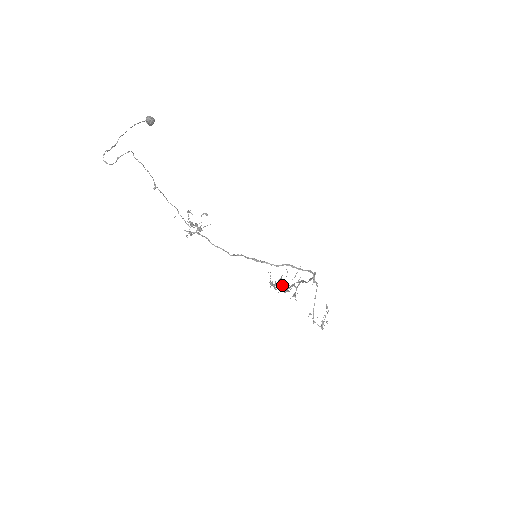
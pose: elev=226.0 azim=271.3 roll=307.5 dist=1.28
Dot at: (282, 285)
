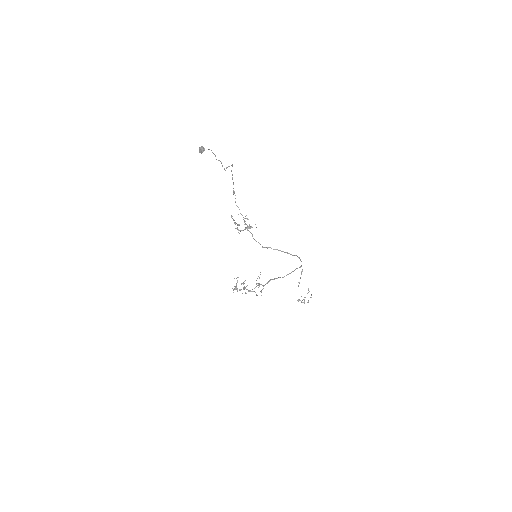
Dot at: occluded
